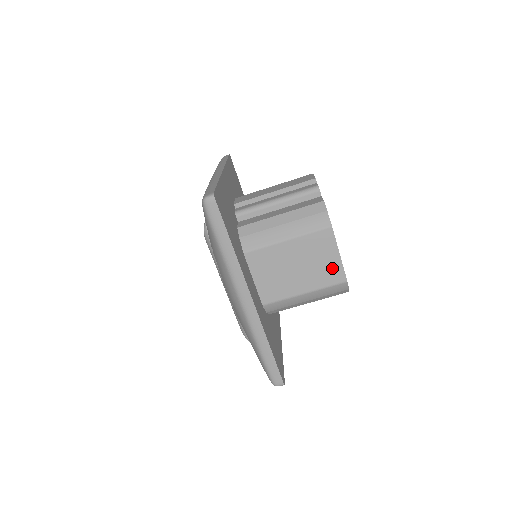
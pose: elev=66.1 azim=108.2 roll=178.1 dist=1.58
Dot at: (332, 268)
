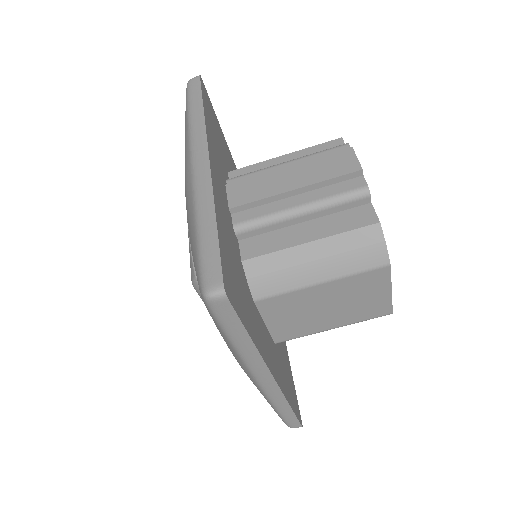
Dot at: (377, 304)
